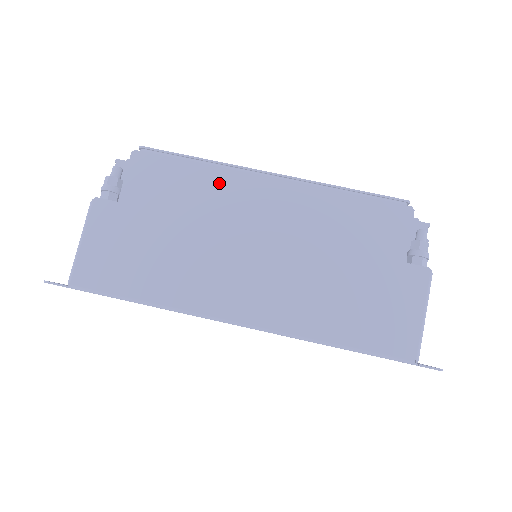
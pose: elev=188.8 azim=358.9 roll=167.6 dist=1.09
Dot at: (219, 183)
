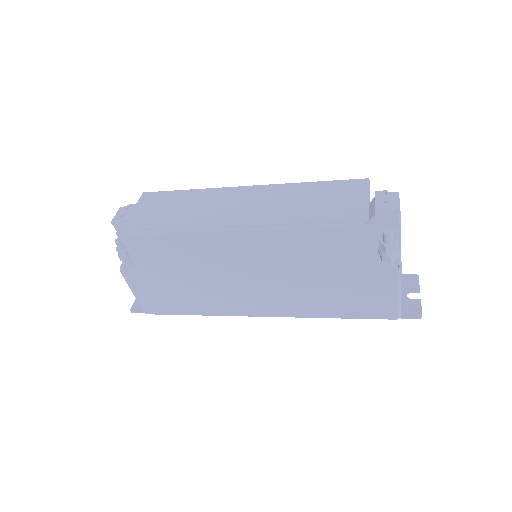
Dot at: (197, 244)
